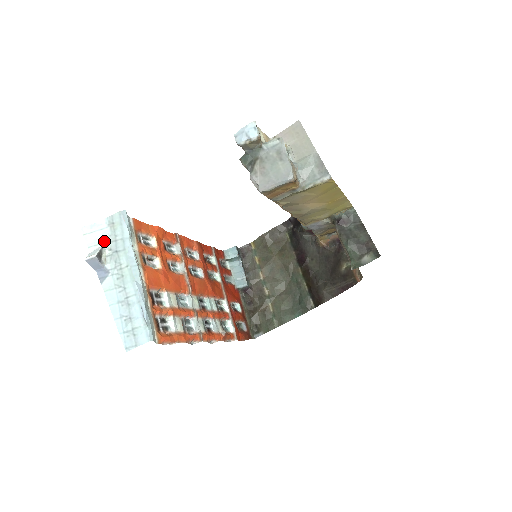
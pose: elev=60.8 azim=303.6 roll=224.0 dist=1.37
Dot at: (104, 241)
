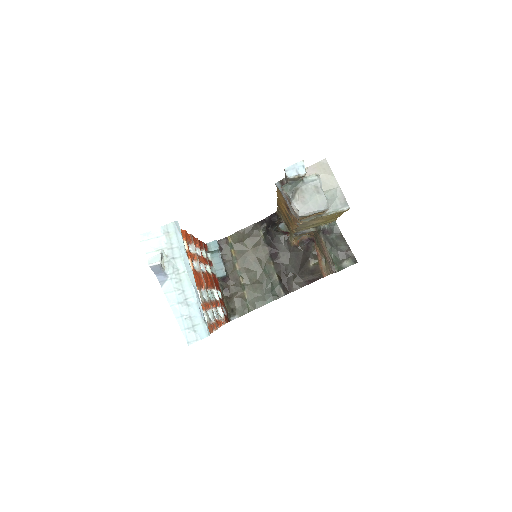
Dot at: (161, 248)
